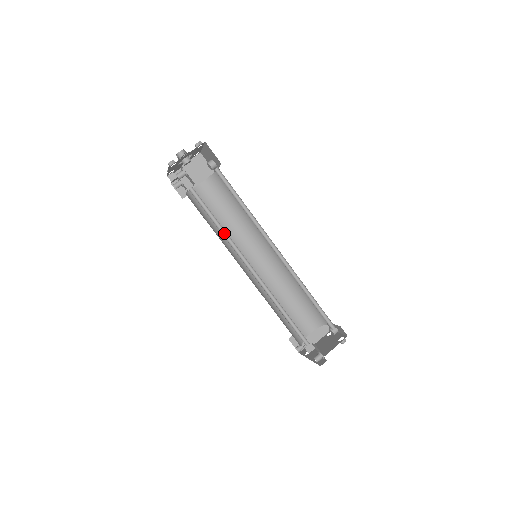
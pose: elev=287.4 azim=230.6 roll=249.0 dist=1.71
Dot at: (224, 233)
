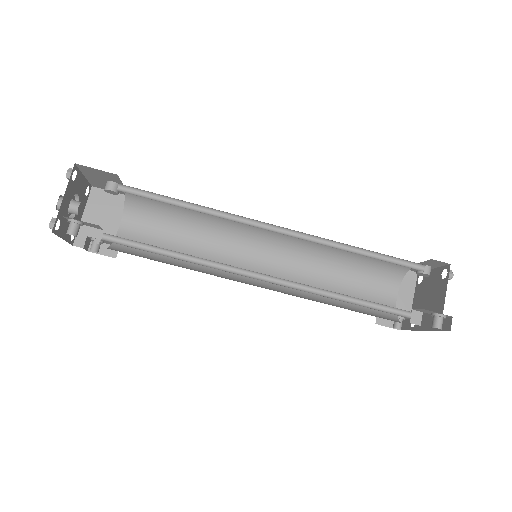
Dot at: (192, 259)
